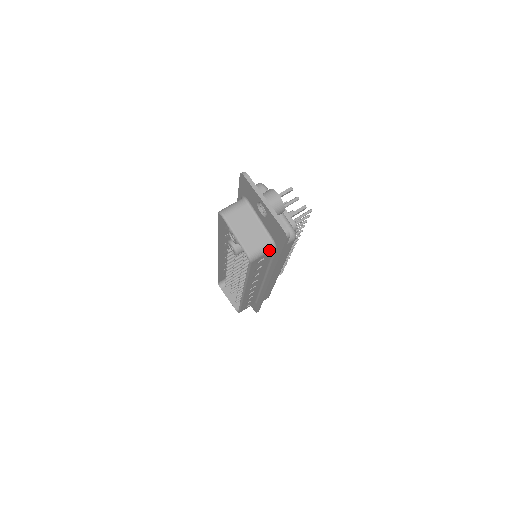
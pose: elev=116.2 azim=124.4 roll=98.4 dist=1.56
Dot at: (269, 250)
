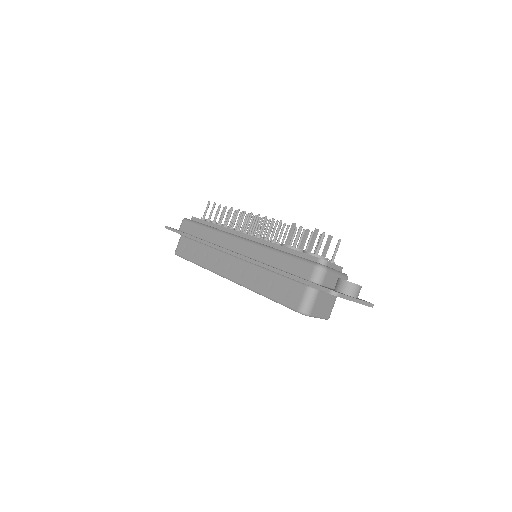
Dot at: occluded
